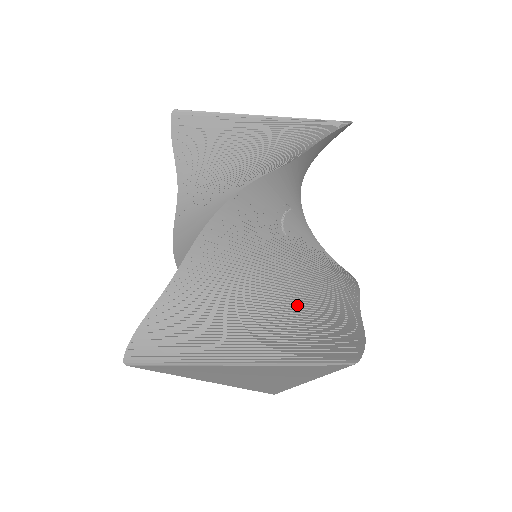
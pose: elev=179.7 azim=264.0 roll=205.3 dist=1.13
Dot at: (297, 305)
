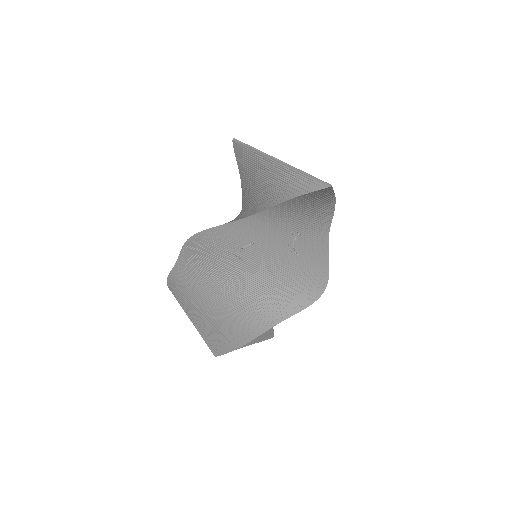
Dot at: (233, 305)
